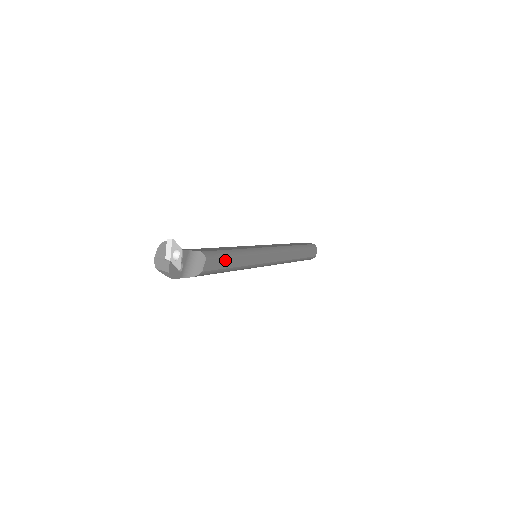
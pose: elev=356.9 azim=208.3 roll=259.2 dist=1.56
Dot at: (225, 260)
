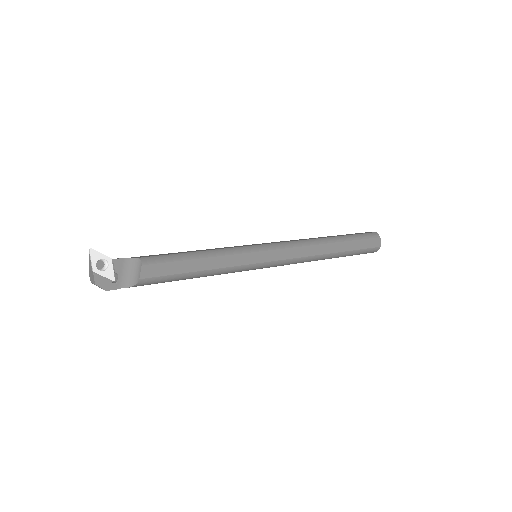
Dot at: (180, 264)
